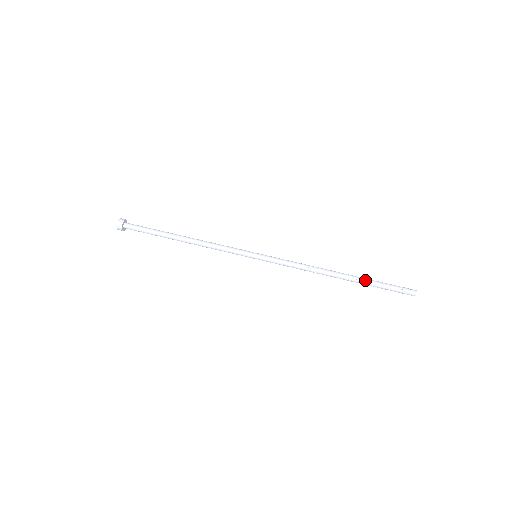
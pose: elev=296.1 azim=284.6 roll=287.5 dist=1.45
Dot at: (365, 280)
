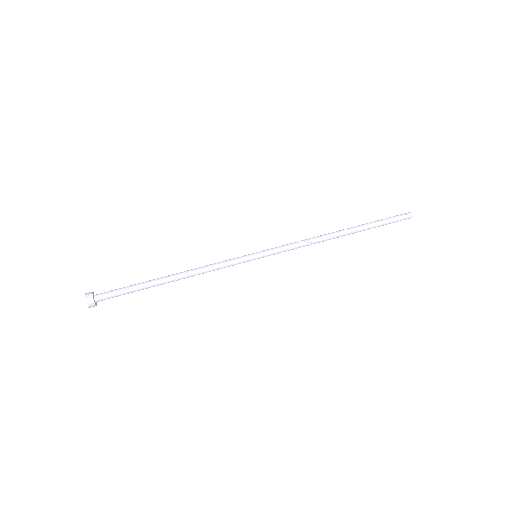
Dot at: (367, 228)
